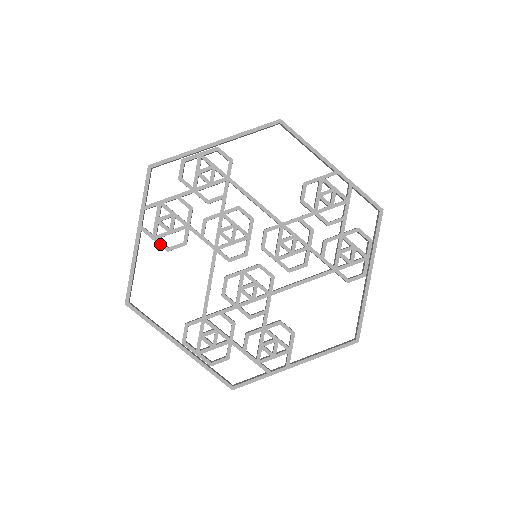
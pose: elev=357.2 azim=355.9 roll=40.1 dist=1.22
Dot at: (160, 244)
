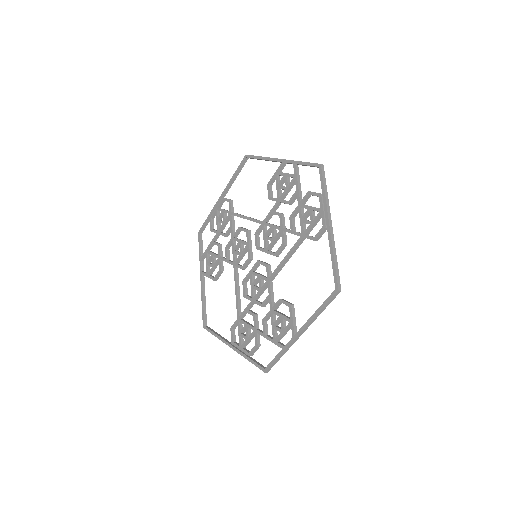
Dot at: (210, 278)
